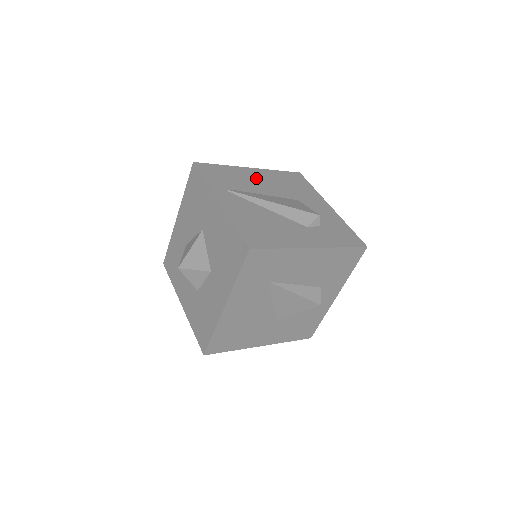
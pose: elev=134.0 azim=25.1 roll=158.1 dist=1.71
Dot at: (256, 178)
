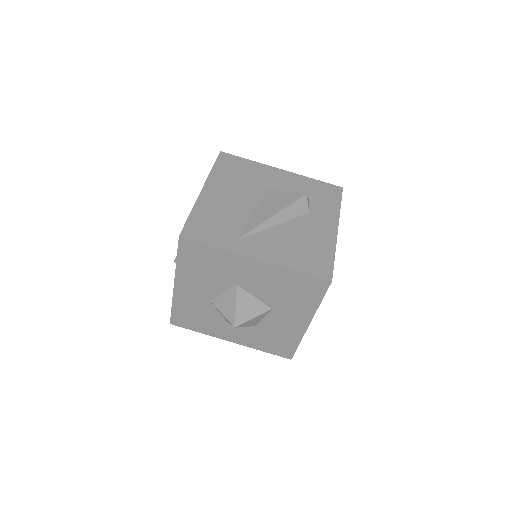
Dot at: (223, 198)
